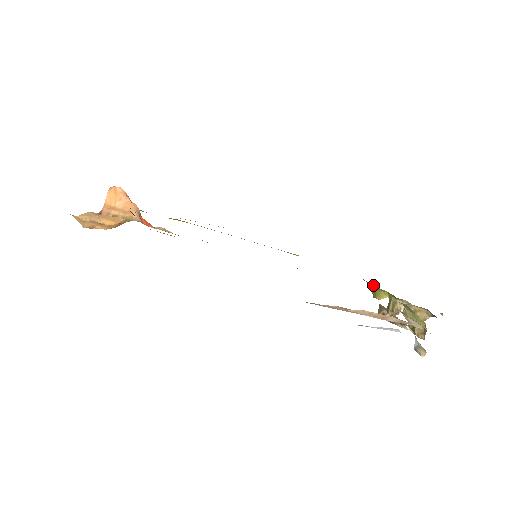
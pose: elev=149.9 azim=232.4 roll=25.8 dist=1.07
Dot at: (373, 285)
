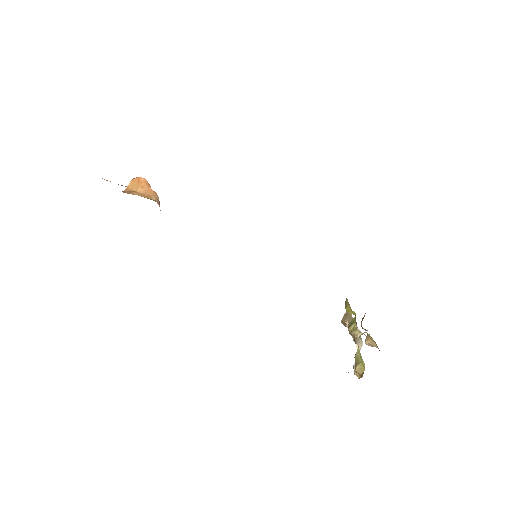
Dot at: (347, 300)
